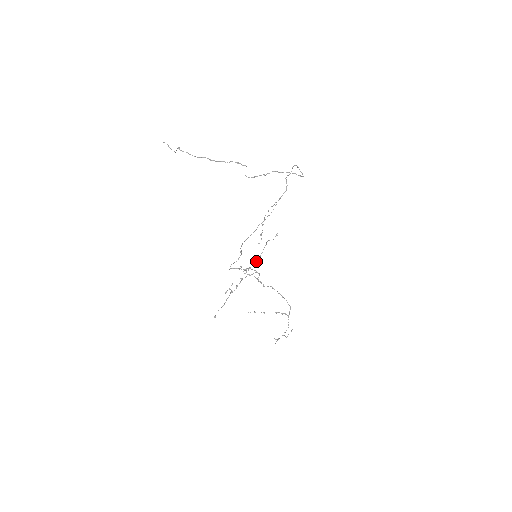
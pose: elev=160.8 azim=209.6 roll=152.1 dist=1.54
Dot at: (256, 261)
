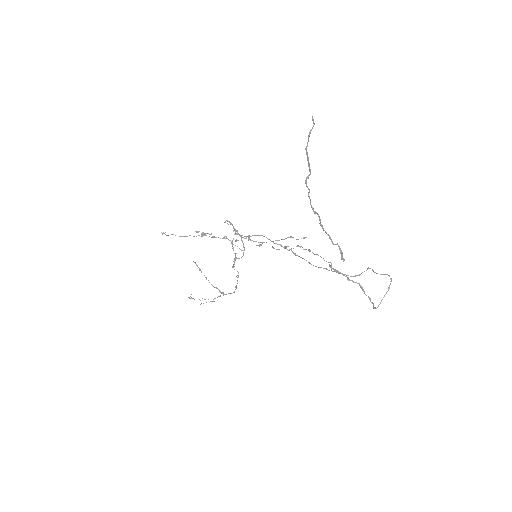
Dot at: (256, 241)
